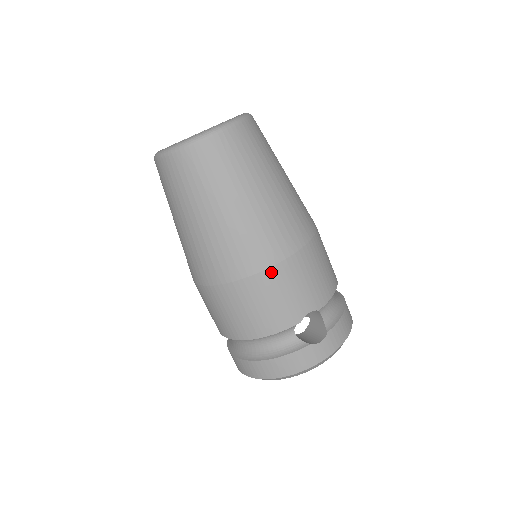
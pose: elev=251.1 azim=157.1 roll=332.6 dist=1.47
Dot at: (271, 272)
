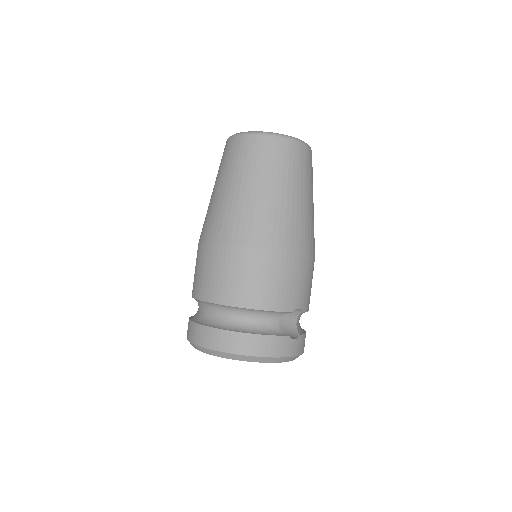
Dot at: (293, 257)
